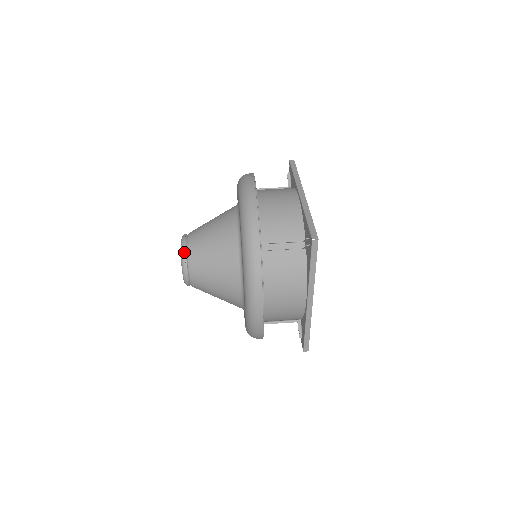
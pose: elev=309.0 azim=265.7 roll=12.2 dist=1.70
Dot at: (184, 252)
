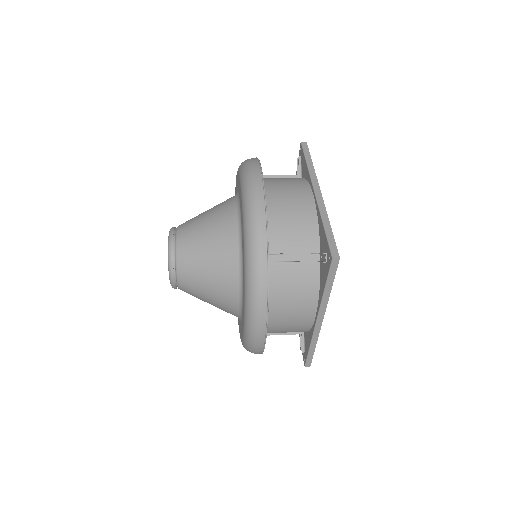
Dot at: (172, 252)
